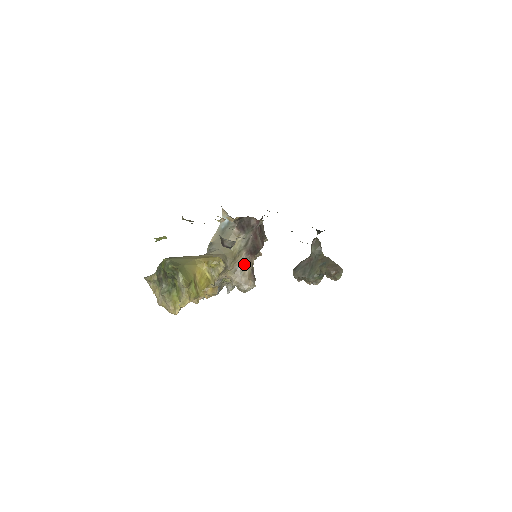
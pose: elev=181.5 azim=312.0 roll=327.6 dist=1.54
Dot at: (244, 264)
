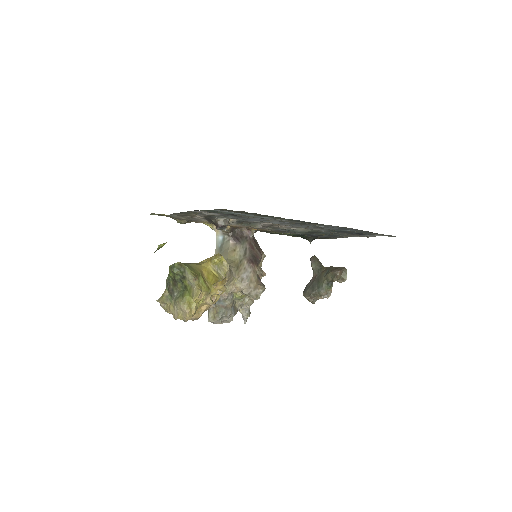
Dot at: (249, 272)
